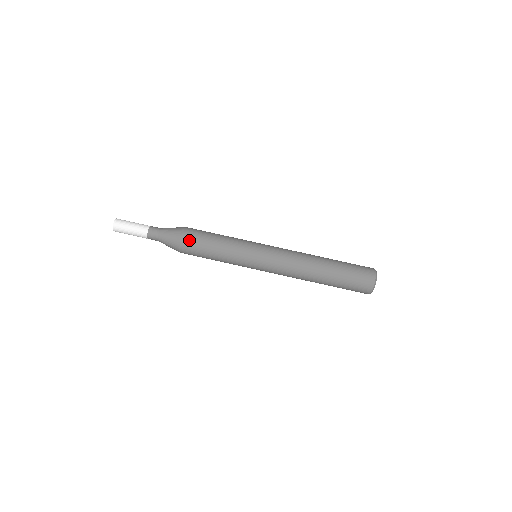
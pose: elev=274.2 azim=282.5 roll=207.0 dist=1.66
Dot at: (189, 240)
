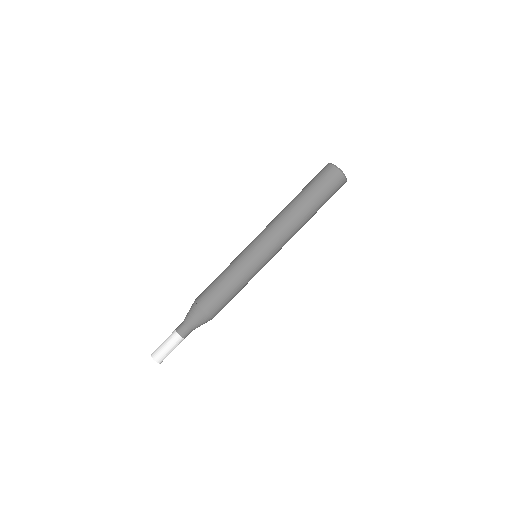
Dot at: (205, 301)
